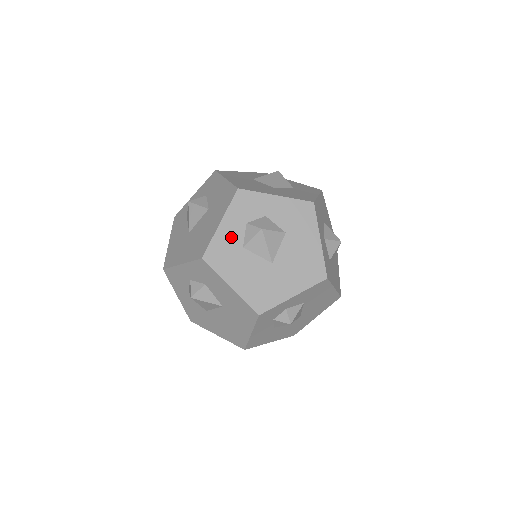
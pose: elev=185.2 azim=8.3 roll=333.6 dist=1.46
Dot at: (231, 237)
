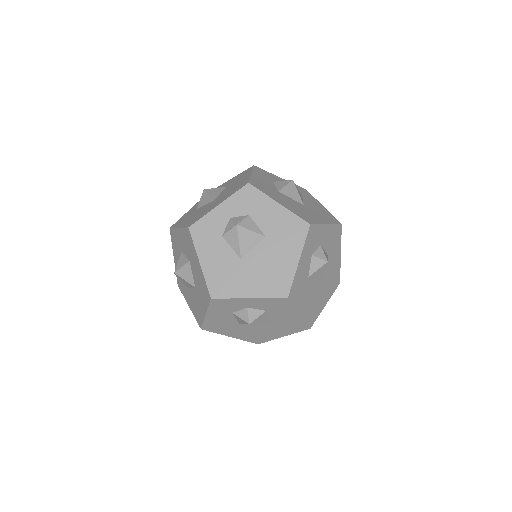
Dot at: (304, 271)
